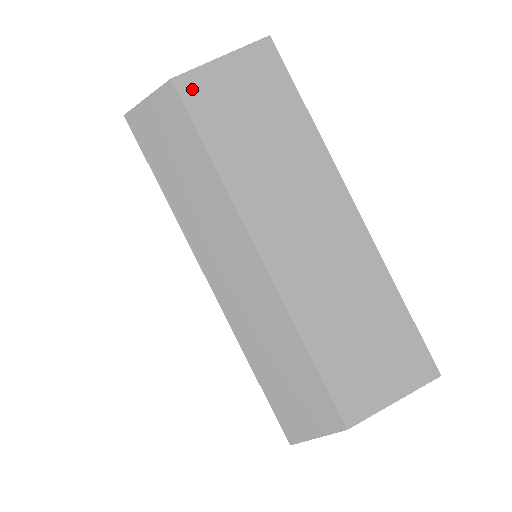
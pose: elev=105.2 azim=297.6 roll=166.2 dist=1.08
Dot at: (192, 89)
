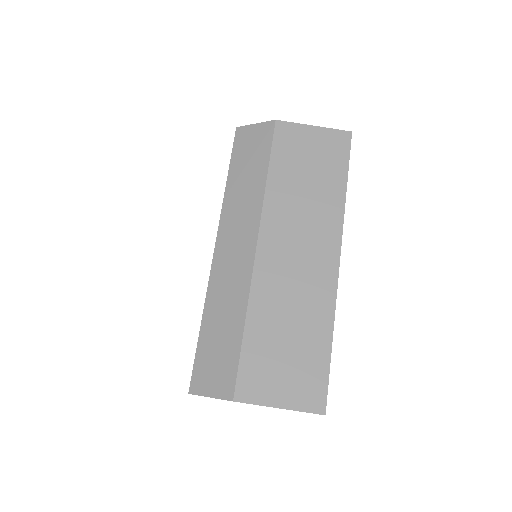
Dot at: (284, 132)
